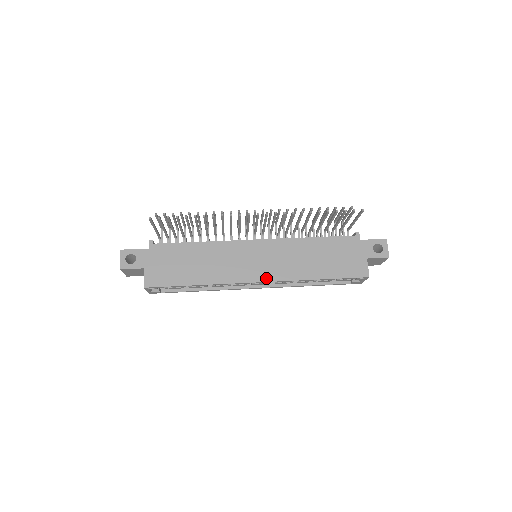
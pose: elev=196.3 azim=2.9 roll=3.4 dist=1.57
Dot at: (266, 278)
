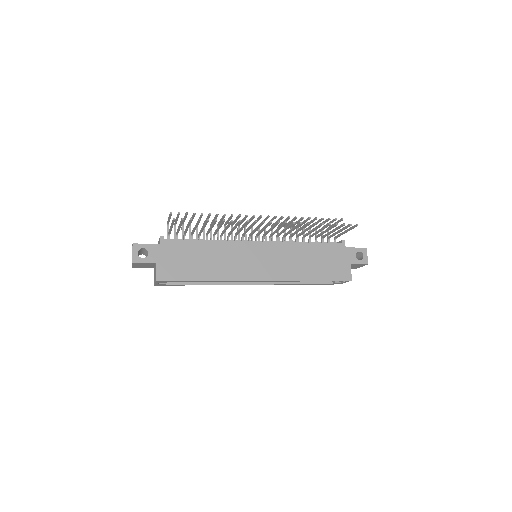
Dot at: (267, 277)
